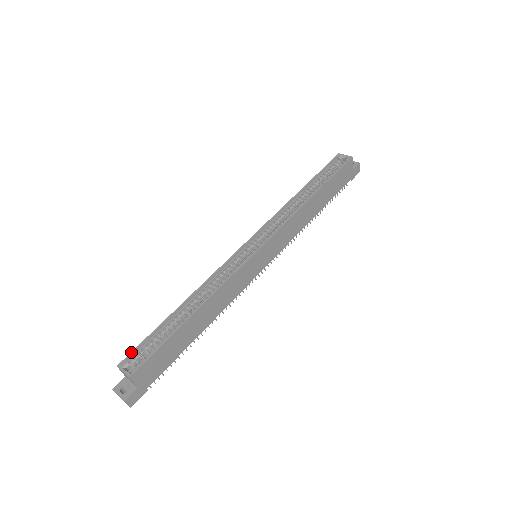
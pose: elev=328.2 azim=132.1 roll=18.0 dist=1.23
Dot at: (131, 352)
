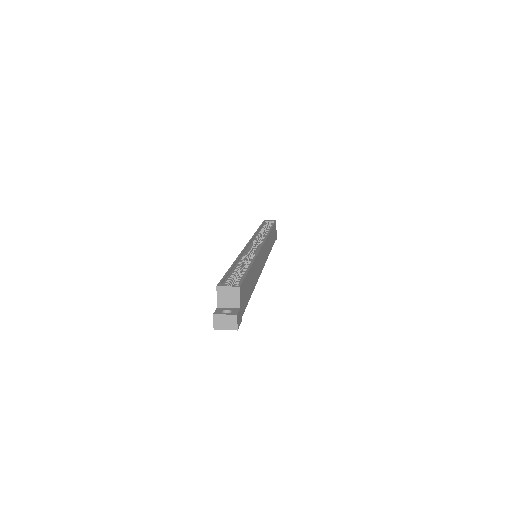
Dot at: (221, 280)
